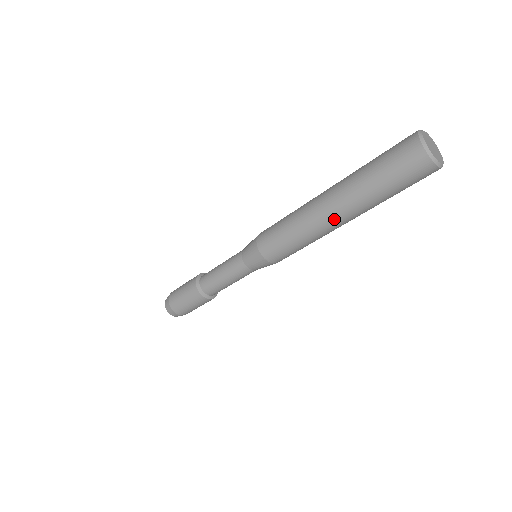
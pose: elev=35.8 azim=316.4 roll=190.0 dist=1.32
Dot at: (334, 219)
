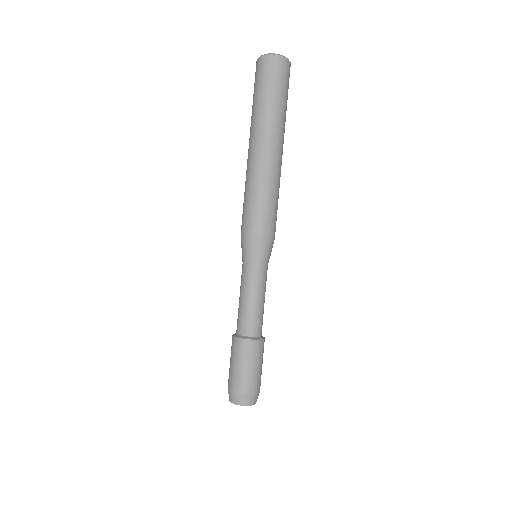
Dot at: (256, 149)
